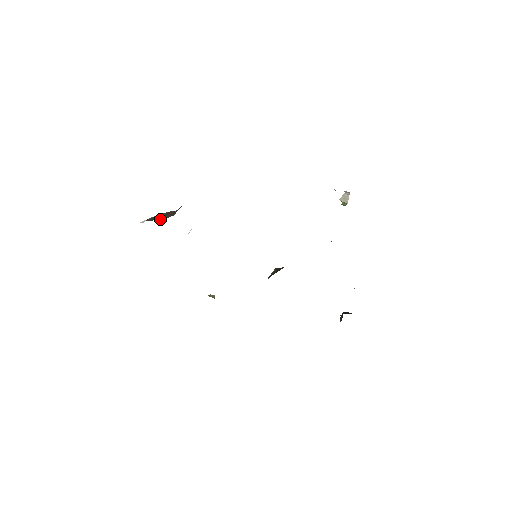
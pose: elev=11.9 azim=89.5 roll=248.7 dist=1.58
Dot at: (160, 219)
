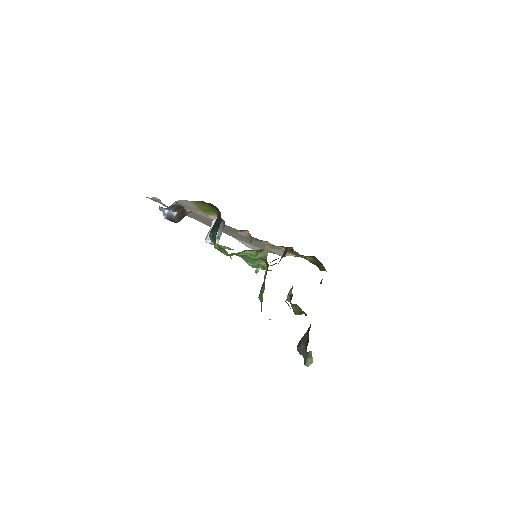
Dot at: (176, 216)
